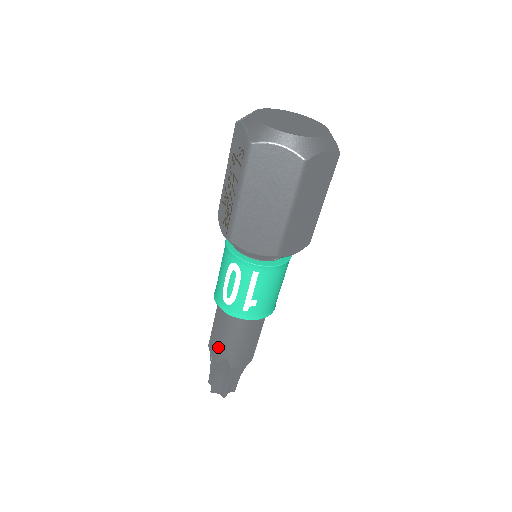
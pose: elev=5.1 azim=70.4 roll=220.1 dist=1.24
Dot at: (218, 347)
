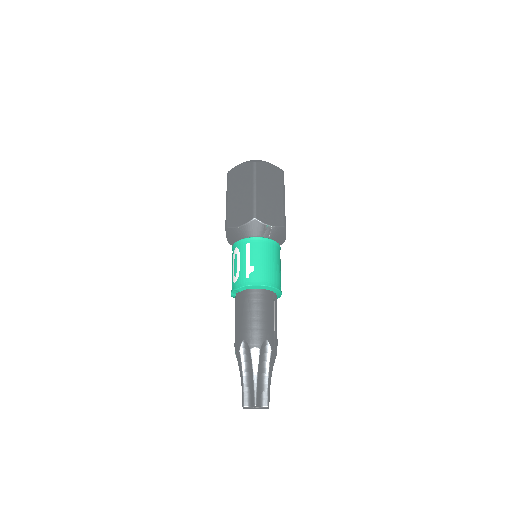
Dot at: (237, 333)
